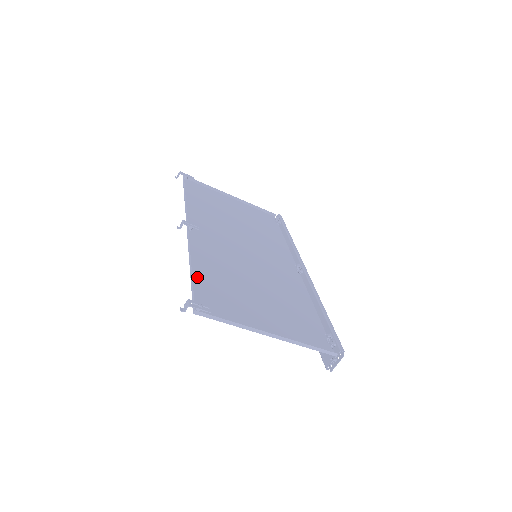
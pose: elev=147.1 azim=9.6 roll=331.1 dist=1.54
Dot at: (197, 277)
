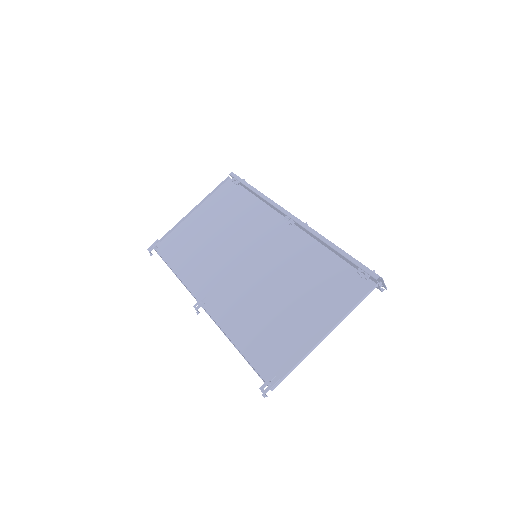
Dot at: (246, 350)
